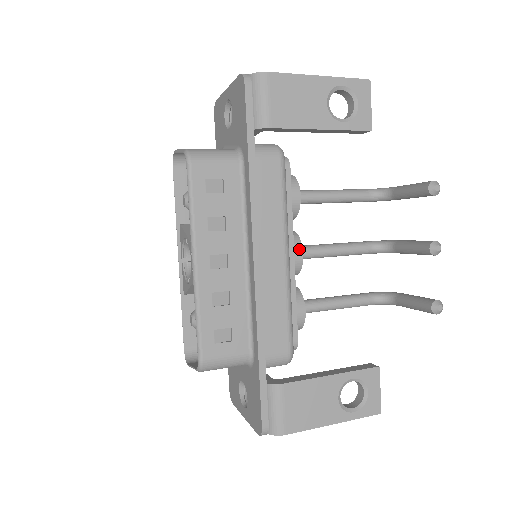
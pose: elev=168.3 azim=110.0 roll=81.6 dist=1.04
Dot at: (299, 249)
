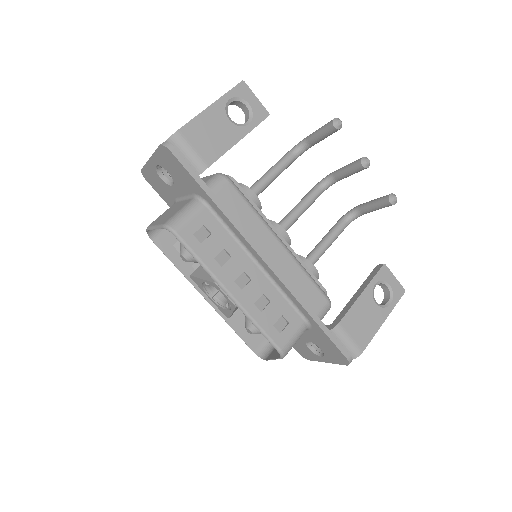
Dot at: (281, 230)
